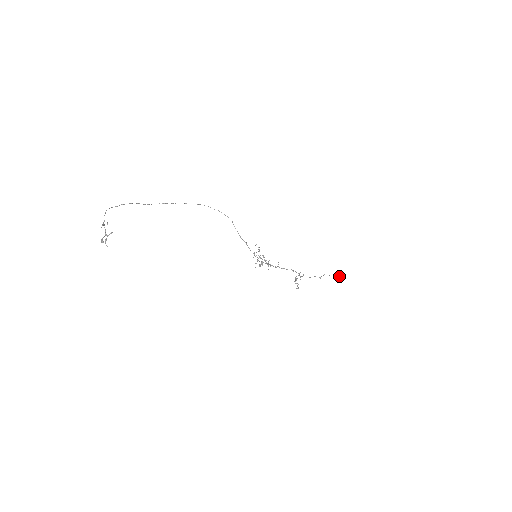
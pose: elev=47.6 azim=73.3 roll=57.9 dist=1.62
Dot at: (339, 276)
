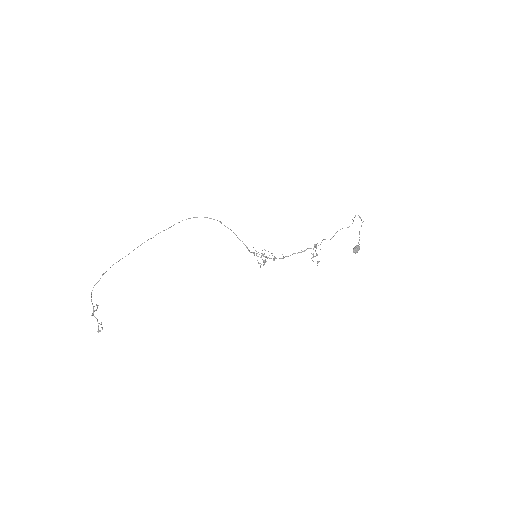
Dot at: (354, 251)
